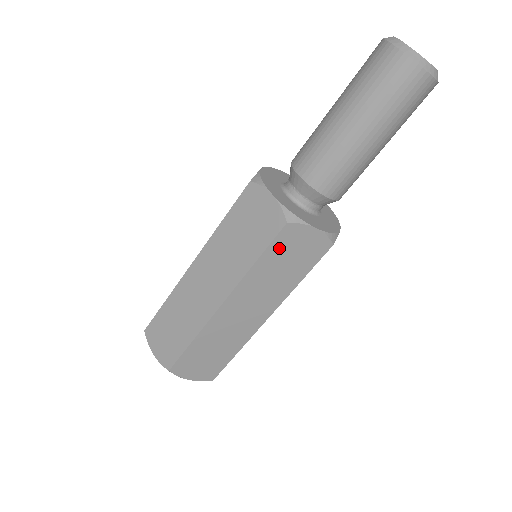
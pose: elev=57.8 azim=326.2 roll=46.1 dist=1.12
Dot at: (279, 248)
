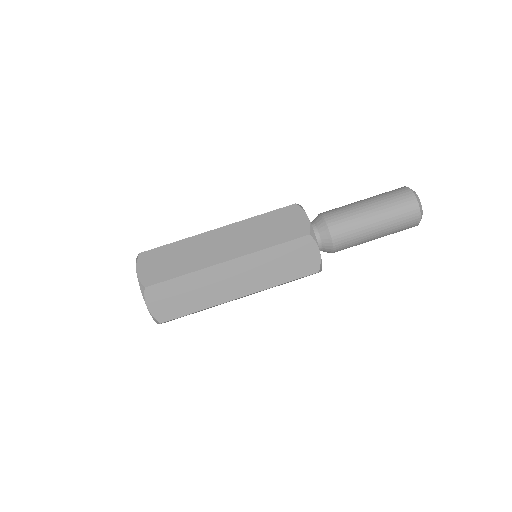
Dot at: (292, 248)
